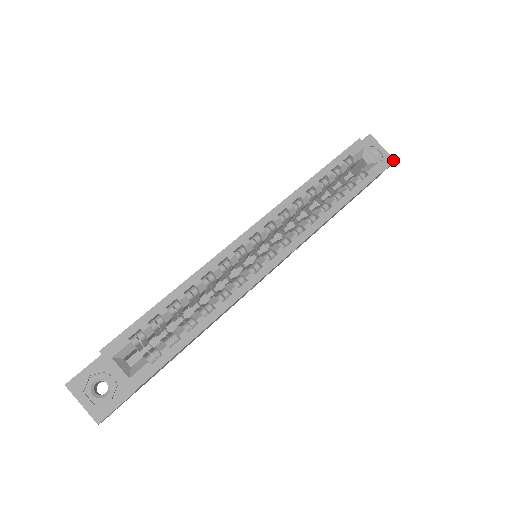
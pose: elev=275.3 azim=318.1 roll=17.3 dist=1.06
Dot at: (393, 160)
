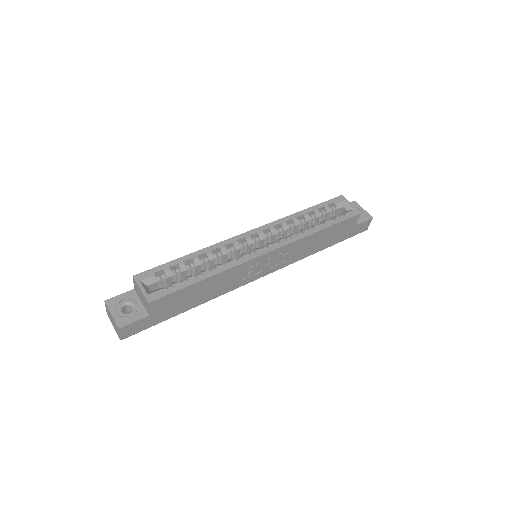
Dot at: (371, 217)
